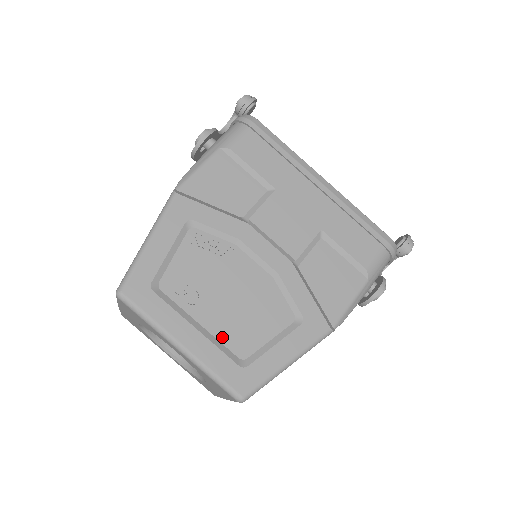
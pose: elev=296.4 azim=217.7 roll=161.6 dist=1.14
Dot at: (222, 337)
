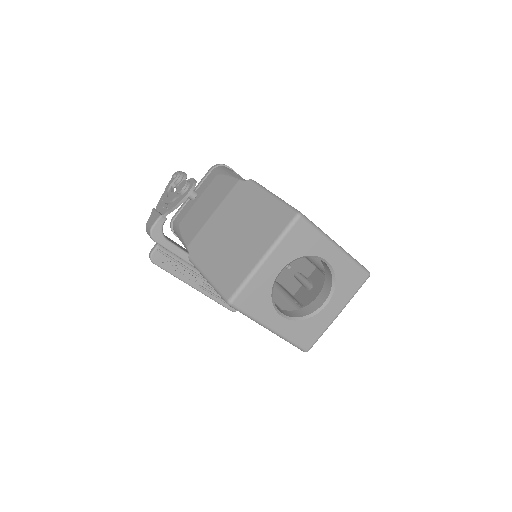
Dot at: occluded
